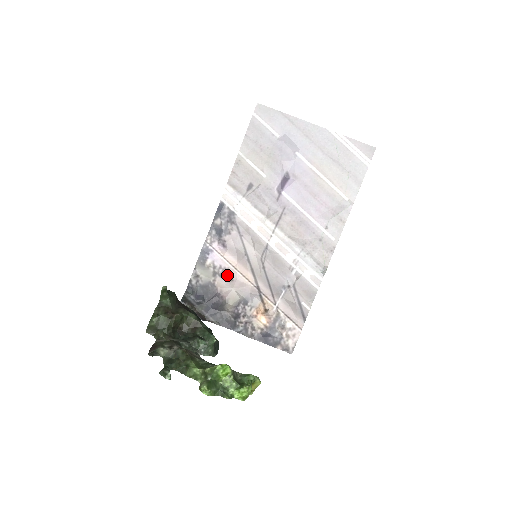
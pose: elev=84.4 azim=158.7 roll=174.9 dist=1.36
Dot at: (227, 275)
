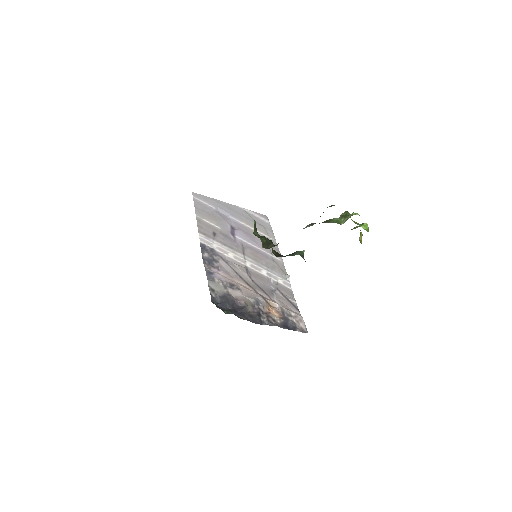
Dot at: (234, 286)
